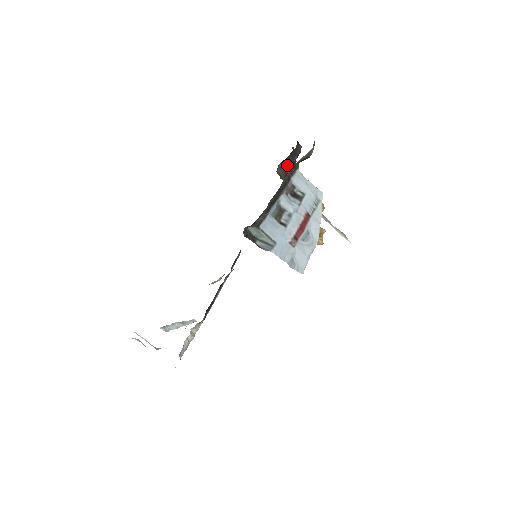
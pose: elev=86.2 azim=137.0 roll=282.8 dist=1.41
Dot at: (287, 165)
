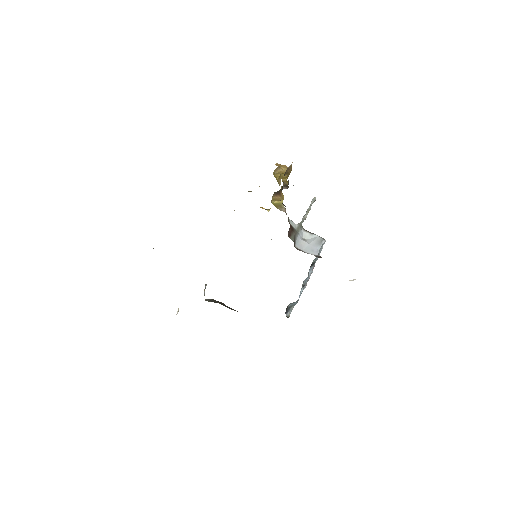
Dot at: occluded
